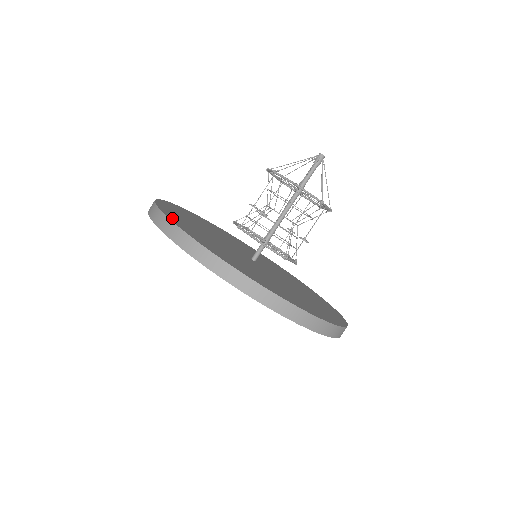
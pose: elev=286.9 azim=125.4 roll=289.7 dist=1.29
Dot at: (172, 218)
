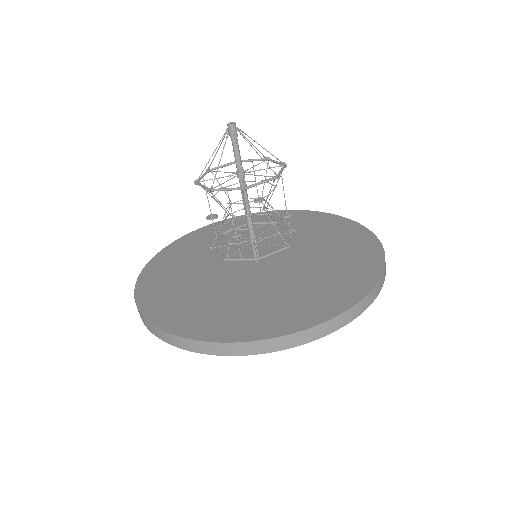
Dot at: (179, 328)
